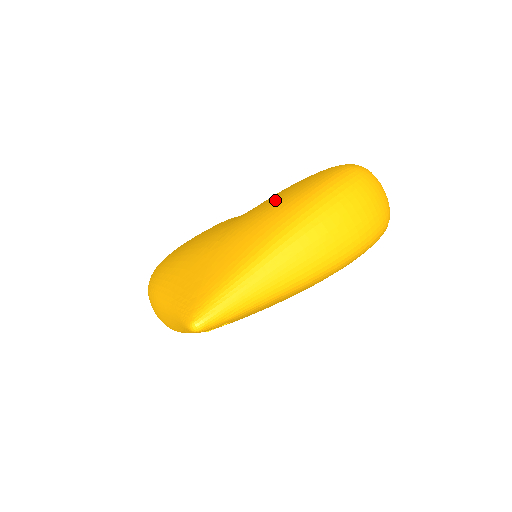
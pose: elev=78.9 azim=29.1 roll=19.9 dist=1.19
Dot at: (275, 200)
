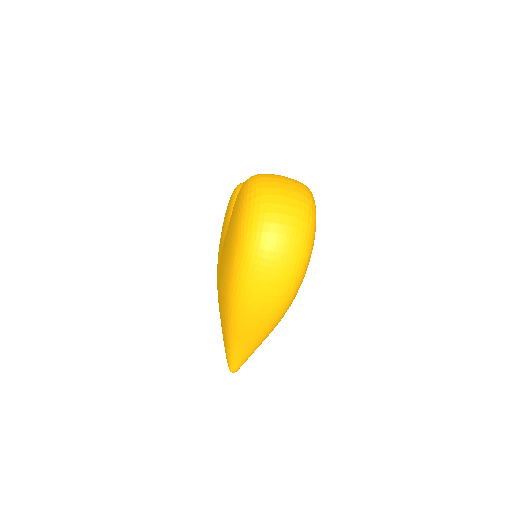
Dot at: (222, 266)
